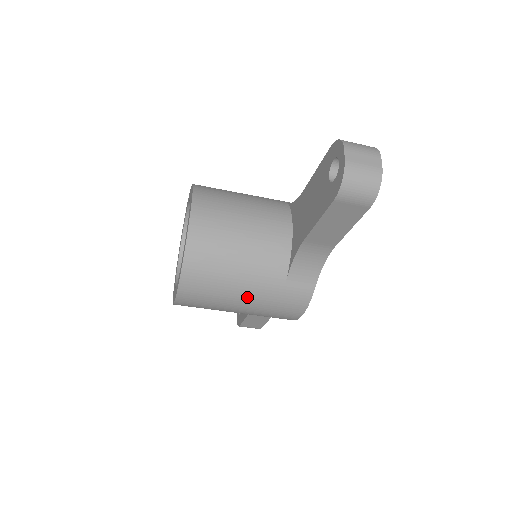
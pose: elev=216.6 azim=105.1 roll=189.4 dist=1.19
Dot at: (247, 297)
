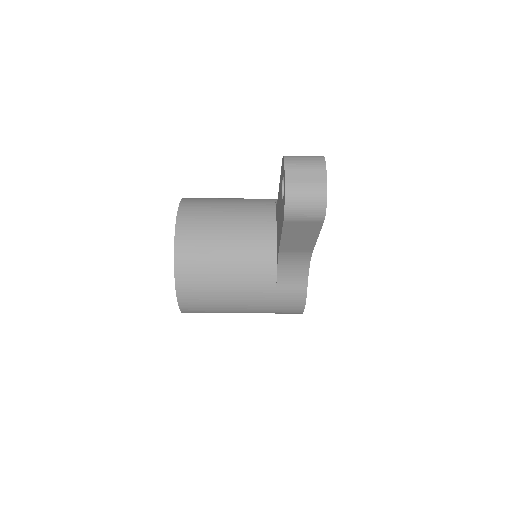
Dot at: (244, 303)
